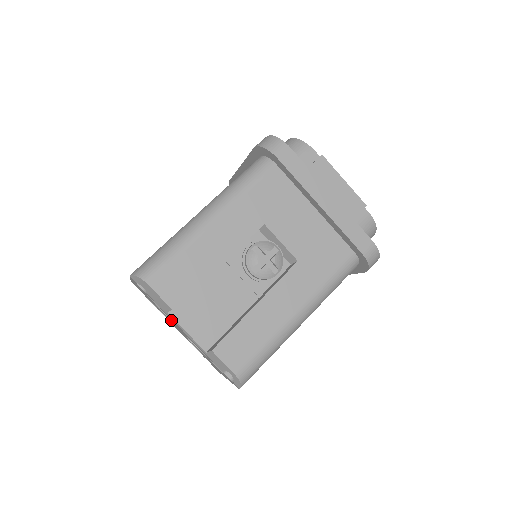
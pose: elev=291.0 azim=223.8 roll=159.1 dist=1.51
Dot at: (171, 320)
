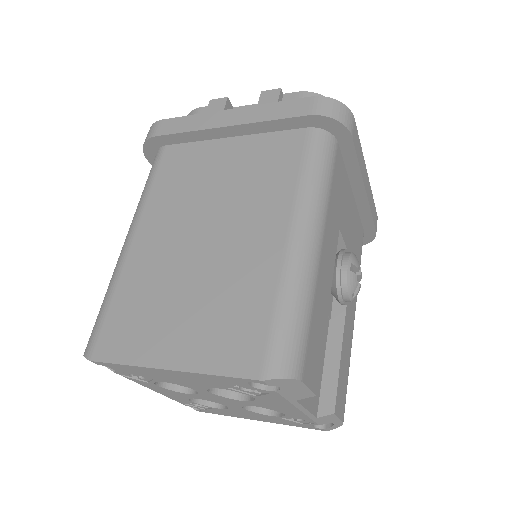
Dot at: (222, 396)
